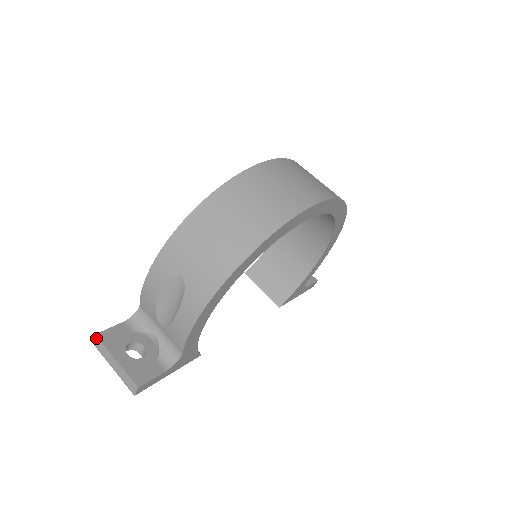
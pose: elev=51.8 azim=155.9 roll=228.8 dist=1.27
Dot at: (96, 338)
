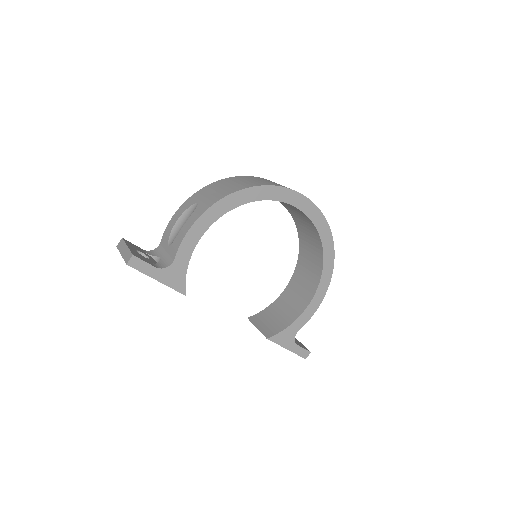
Dot at: (121, 240)
